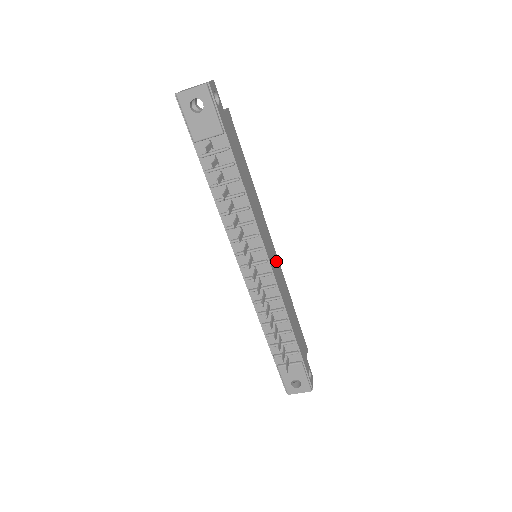
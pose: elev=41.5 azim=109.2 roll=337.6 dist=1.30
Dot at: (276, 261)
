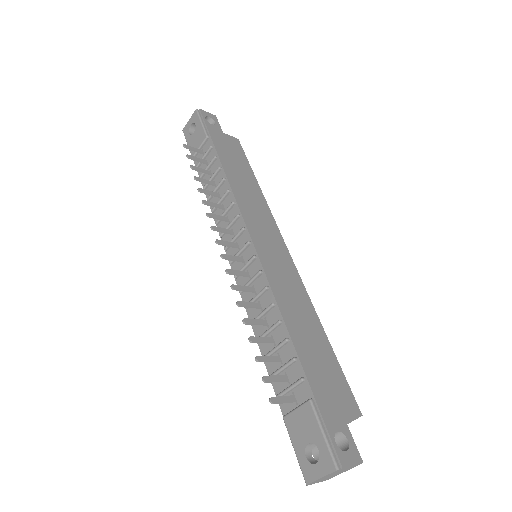
Dot at: (285, 263)
